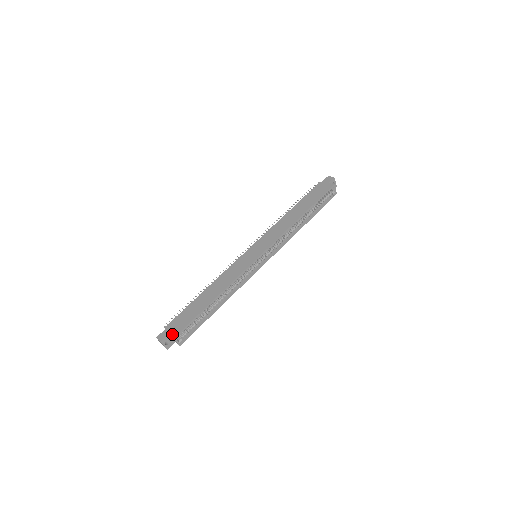
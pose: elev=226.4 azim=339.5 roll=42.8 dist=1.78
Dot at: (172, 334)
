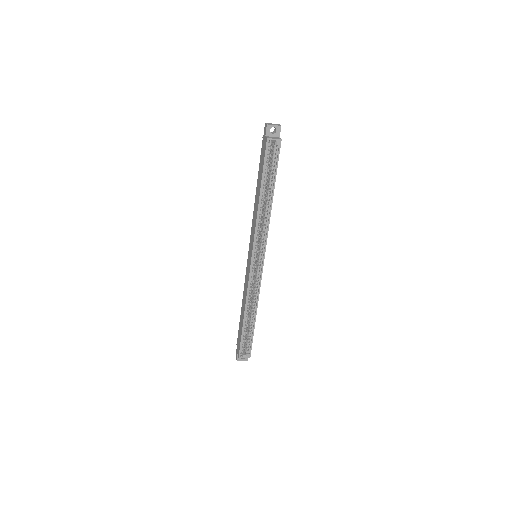
Dot at: (238, 354)
